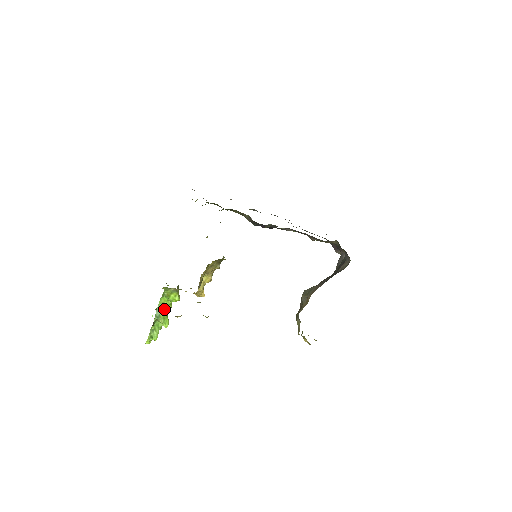
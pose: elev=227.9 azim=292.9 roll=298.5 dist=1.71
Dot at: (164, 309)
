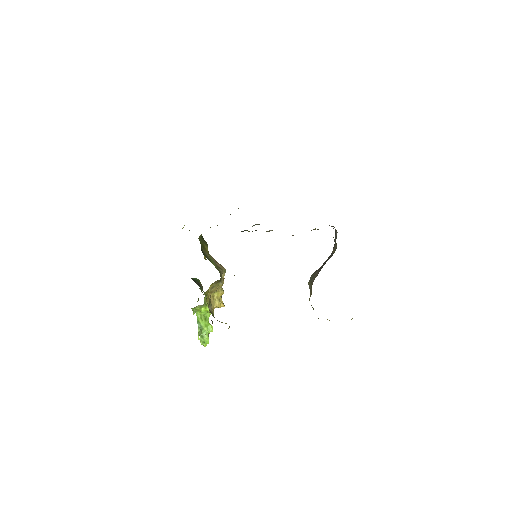
Dot at: (203, 319)
